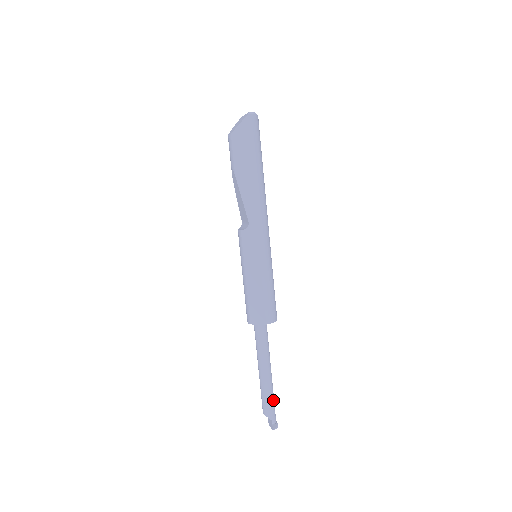
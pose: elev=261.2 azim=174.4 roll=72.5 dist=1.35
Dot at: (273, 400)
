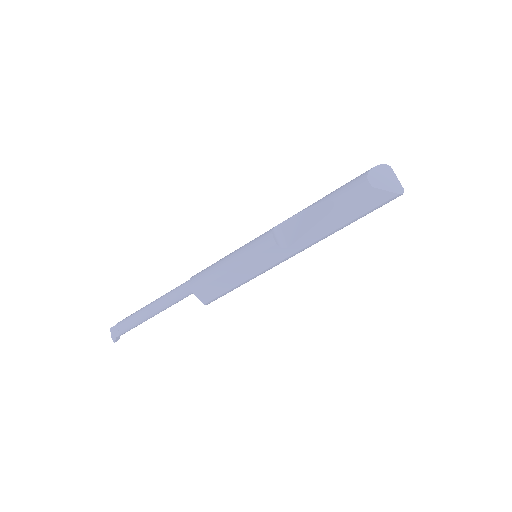
Dot at: (136, 326)
